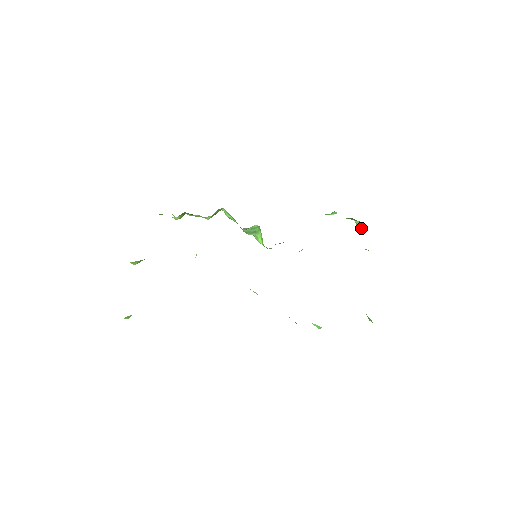
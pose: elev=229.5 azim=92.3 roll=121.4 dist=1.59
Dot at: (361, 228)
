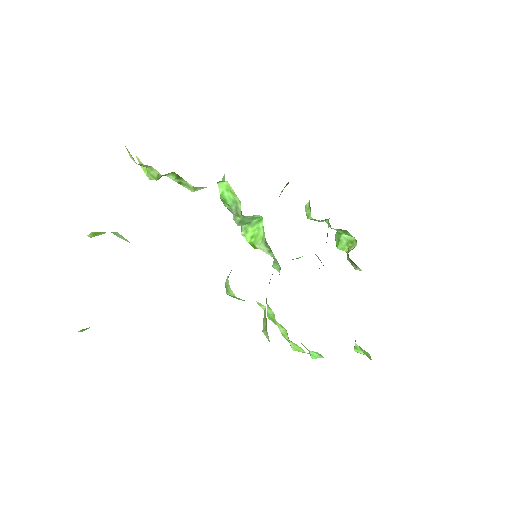
Dot at: (349, 244)
